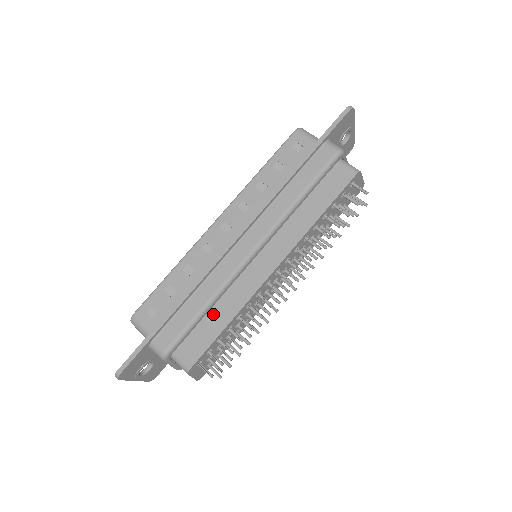
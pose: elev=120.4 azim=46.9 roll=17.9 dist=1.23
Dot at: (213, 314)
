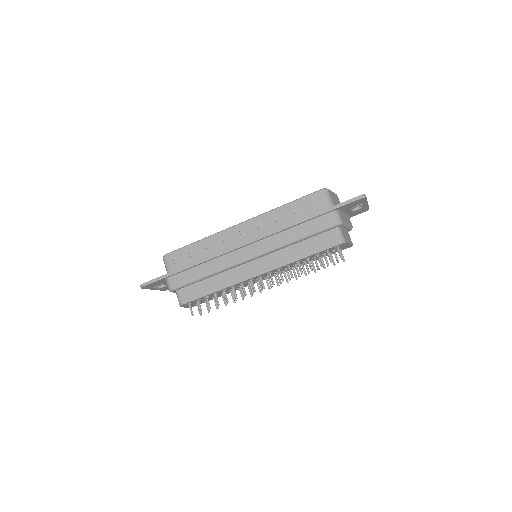
Dot at: (209, 281)
